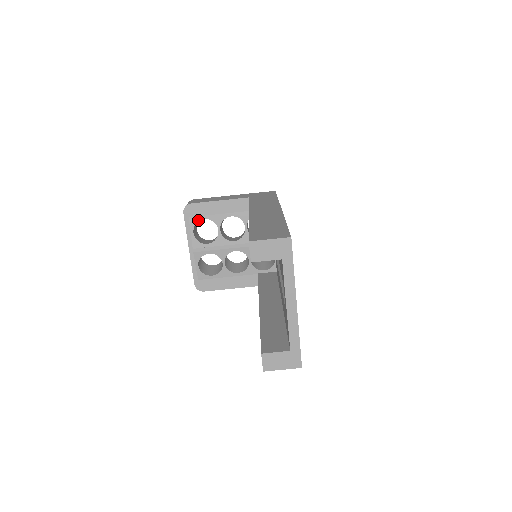
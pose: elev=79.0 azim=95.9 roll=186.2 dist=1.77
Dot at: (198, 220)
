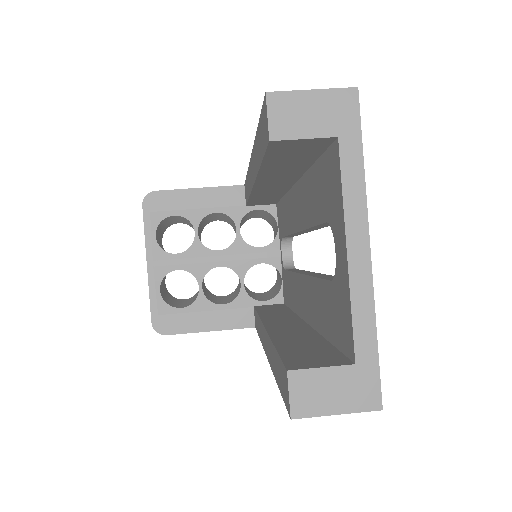
Dot at: (164, 217)
